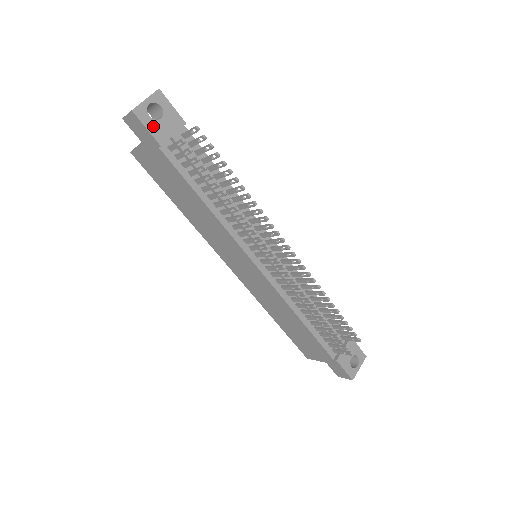
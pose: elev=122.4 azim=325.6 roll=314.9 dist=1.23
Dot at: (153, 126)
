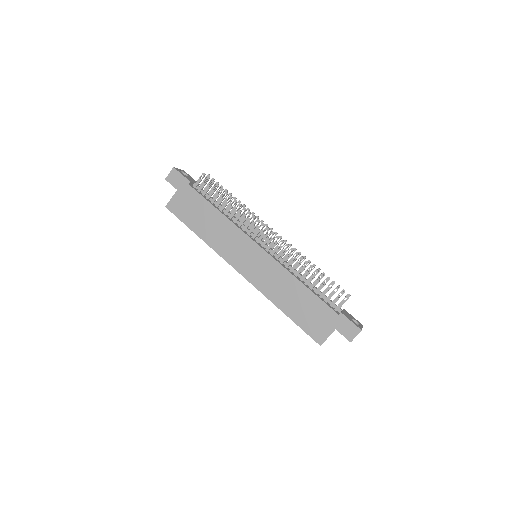
Dot at: (185, 176)
